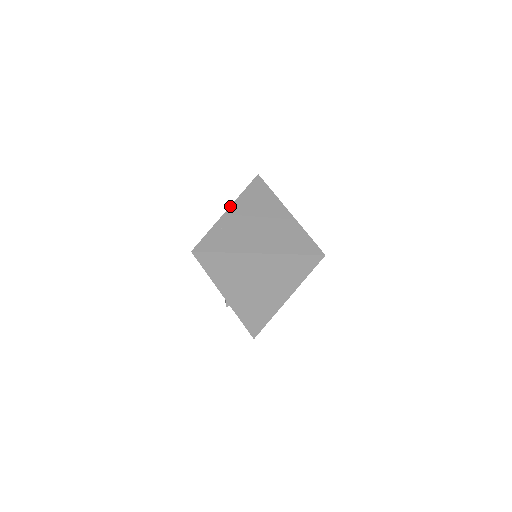
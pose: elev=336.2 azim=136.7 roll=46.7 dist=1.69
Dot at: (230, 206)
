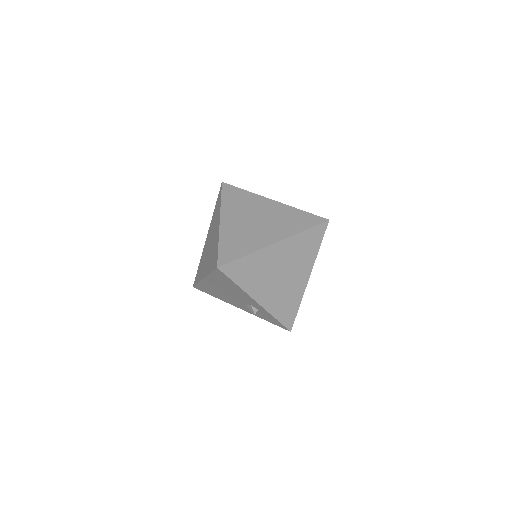
Dot at: (220, 216)
